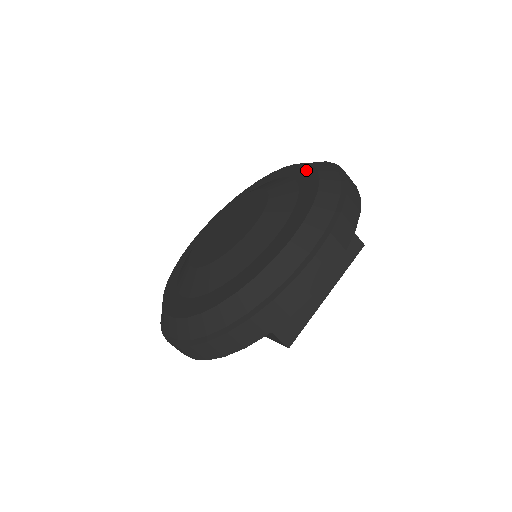
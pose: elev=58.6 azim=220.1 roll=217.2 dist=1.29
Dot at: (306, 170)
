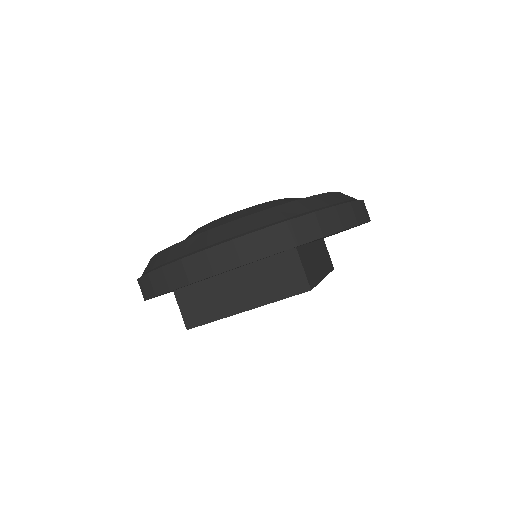
Dot at: occluded
